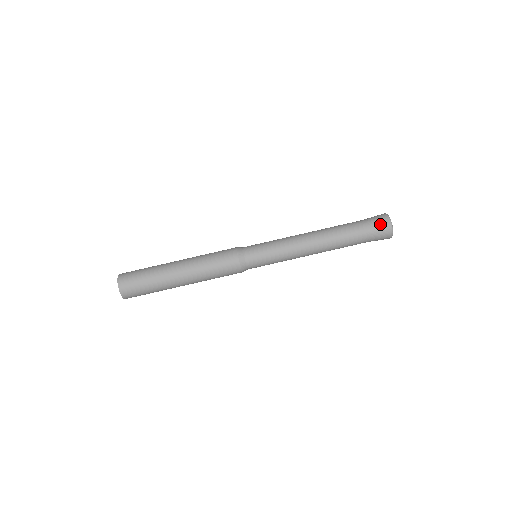
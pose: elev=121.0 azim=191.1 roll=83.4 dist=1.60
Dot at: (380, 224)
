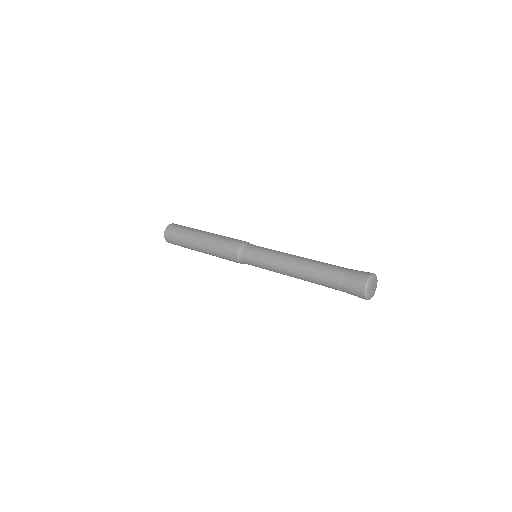
Dot at: (355, 293)
